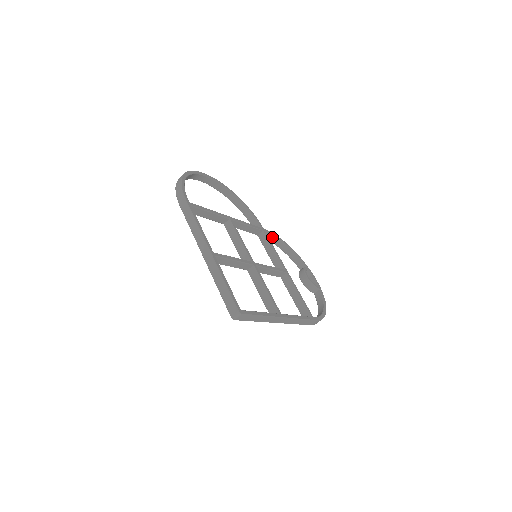
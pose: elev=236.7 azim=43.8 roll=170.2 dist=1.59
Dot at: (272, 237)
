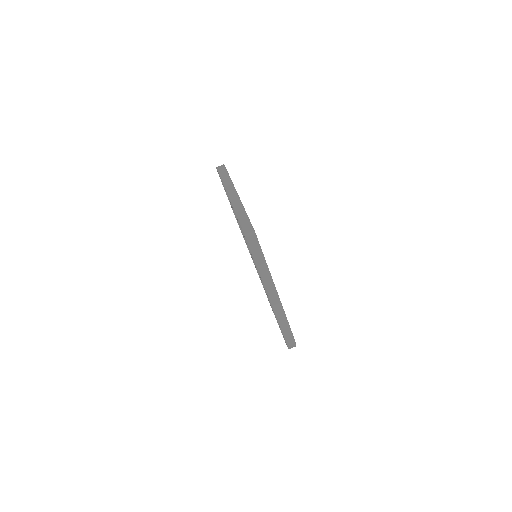
Dot at: occluded
